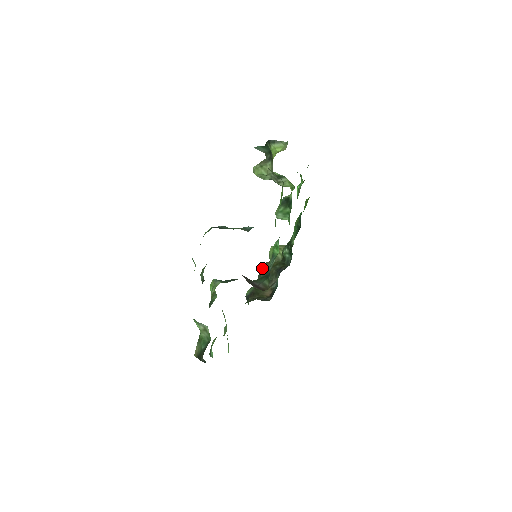
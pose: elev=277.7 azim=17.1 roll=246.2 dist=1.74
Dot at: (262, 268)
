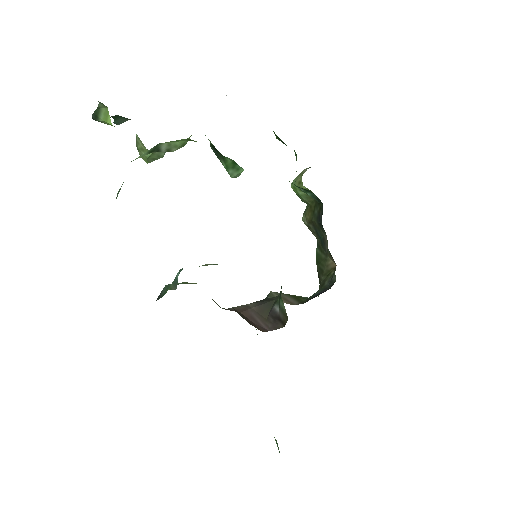
Dot at: (305, 224)
